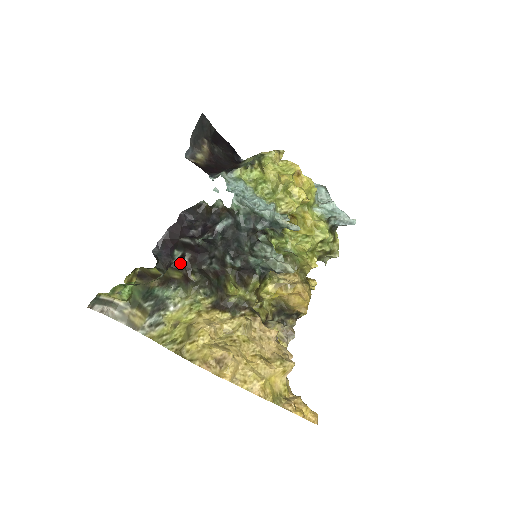
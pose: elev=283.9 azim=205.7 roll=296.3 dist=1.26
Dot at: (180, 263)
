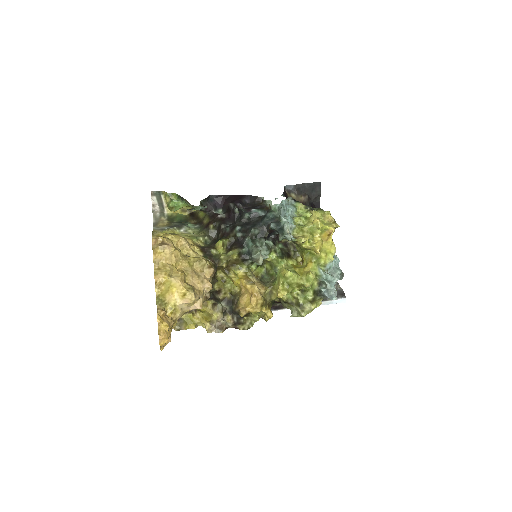
Dot at: (215, 215)
